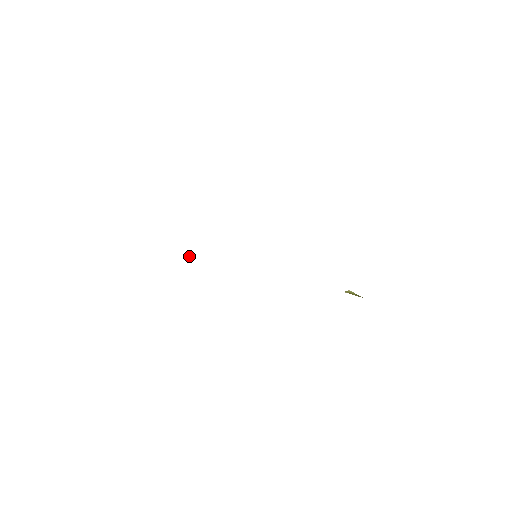
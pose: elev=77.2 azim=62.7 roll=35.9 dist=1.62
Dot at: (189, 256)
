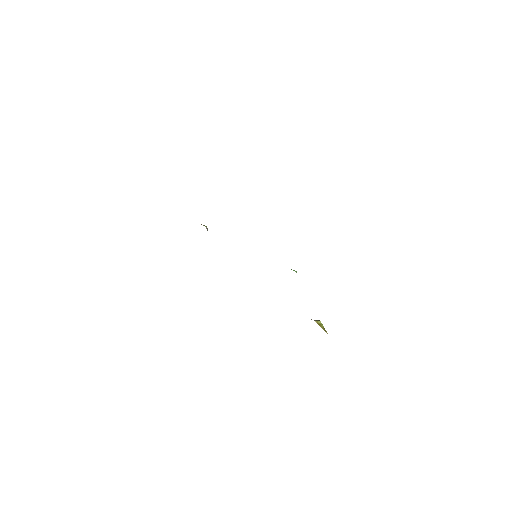
Dot at: (206, 227)
